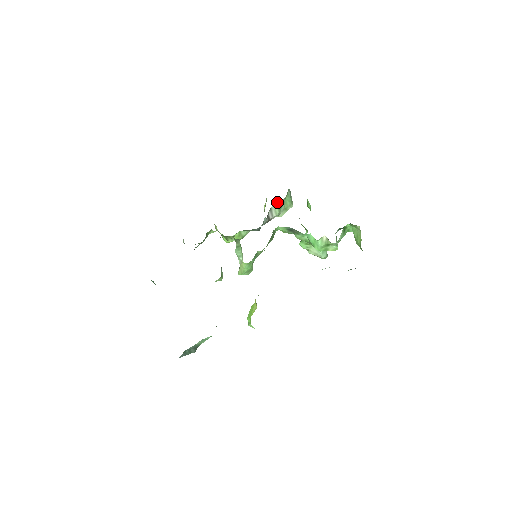
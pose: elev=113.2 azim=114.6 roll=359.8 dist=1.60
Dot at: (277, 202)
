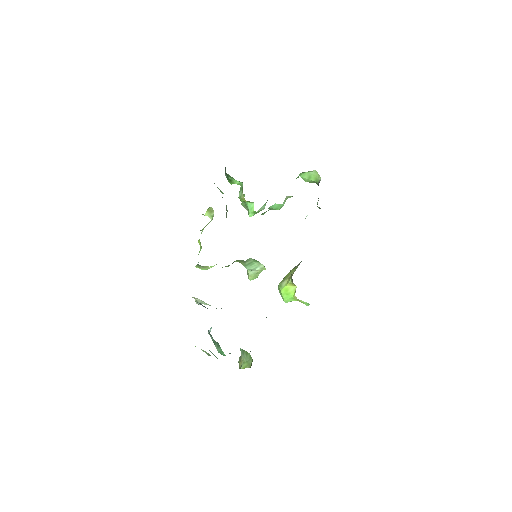
Dot at: occluded
